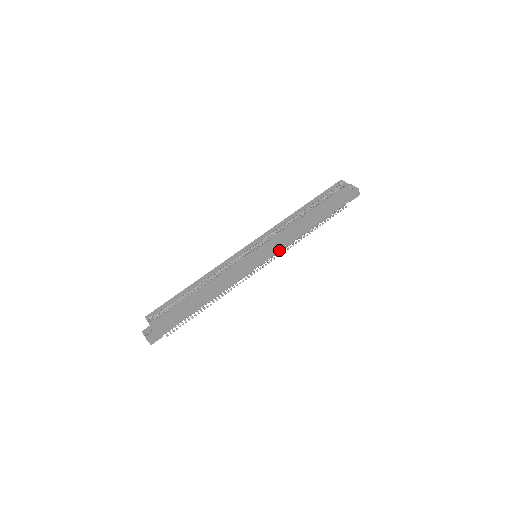
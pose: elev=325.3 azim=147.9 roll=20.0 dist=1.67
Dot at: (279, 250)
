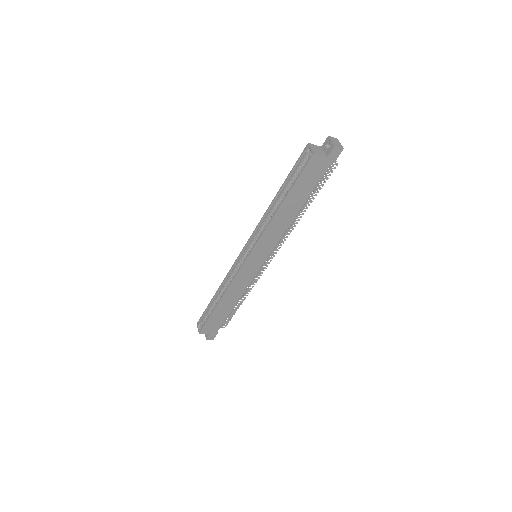
Dot at: (274, 245)
